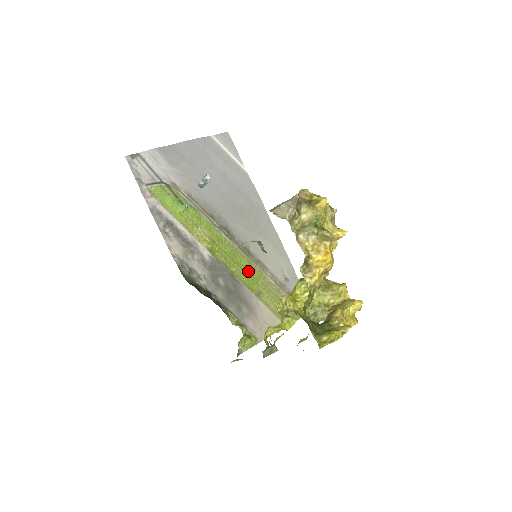
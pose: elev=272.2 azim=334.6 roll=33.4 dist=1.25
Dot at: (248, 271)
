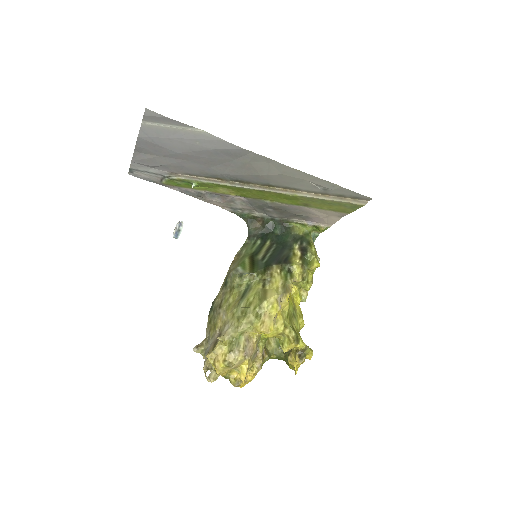
Dot at: (283, 197)
